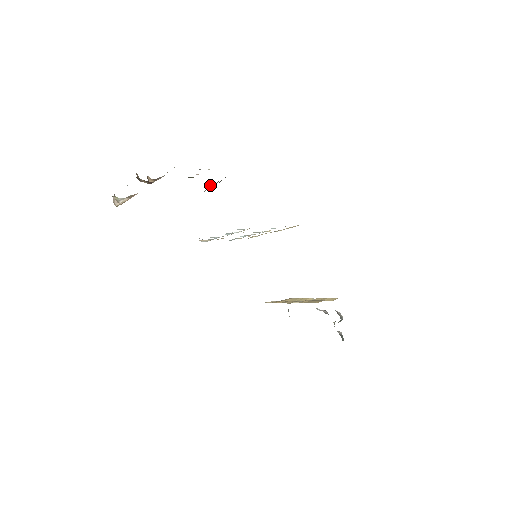
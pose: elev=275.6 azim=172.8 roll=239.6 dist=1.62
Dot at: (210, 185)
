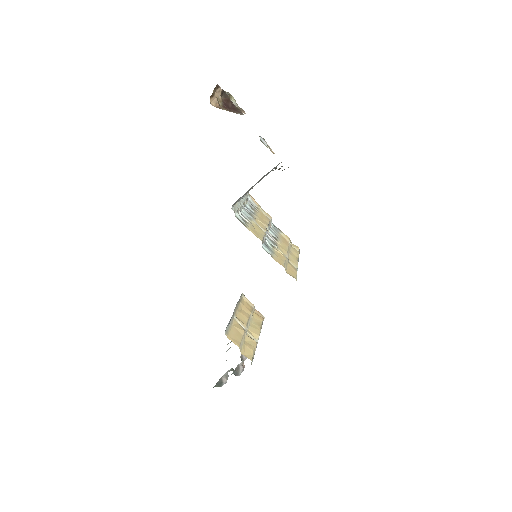
Dot at: occluded
